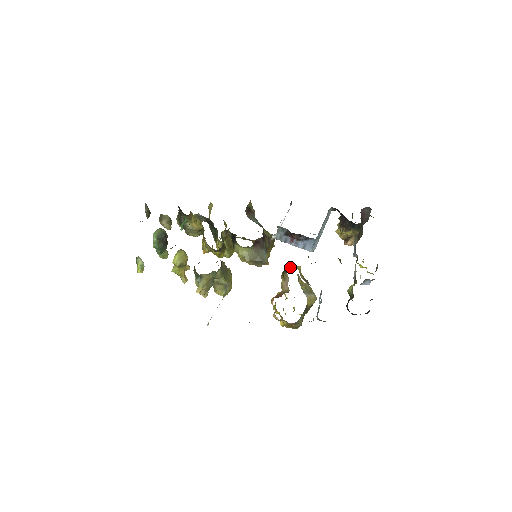
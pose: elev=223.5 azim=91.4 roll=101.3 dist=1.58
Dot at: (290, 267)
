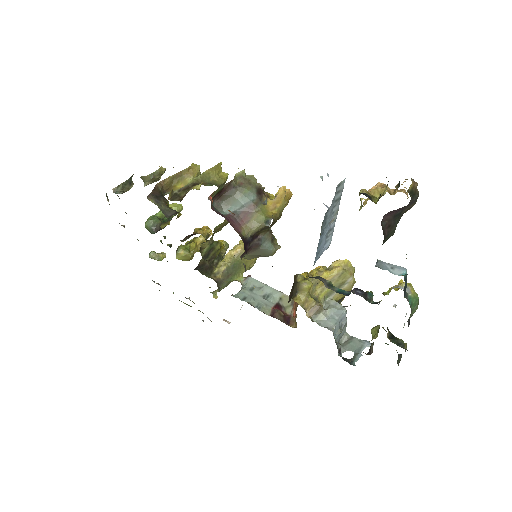
Dot at: (294, 289)
